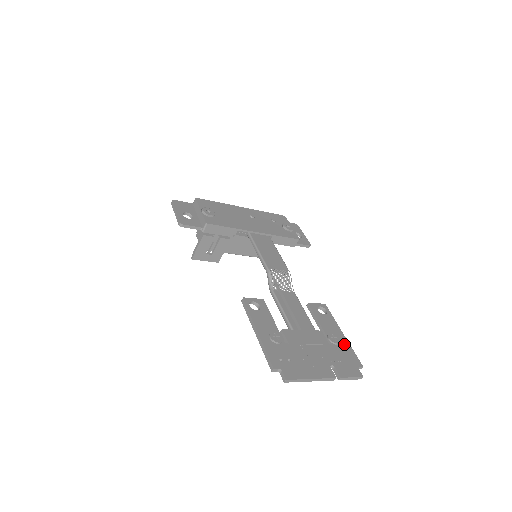
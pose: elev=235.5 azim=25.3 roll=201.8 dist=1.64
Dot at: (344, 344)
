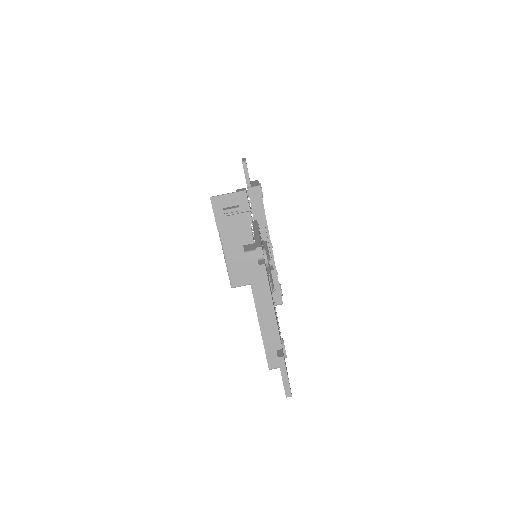
Dot at: occluded
